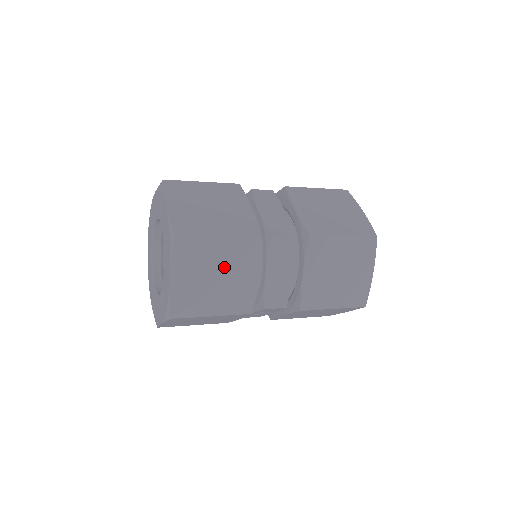
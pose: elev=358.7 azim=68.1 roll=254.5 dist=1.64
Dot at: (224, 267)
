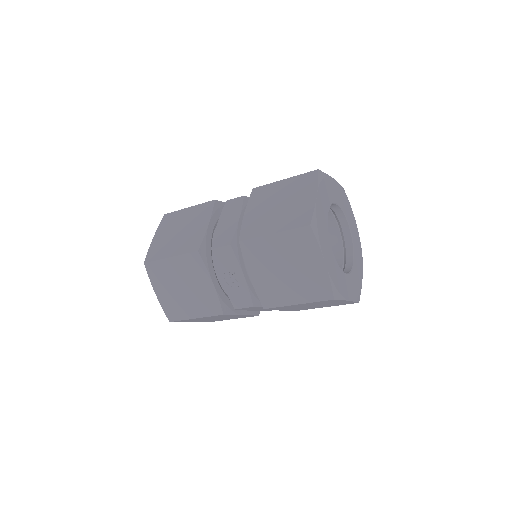
Dot at: (187, 224)
